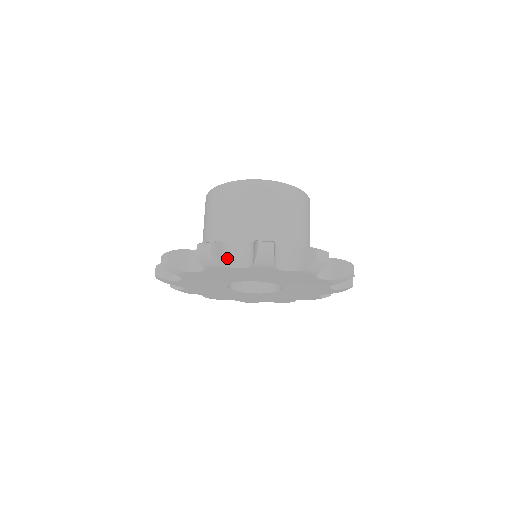
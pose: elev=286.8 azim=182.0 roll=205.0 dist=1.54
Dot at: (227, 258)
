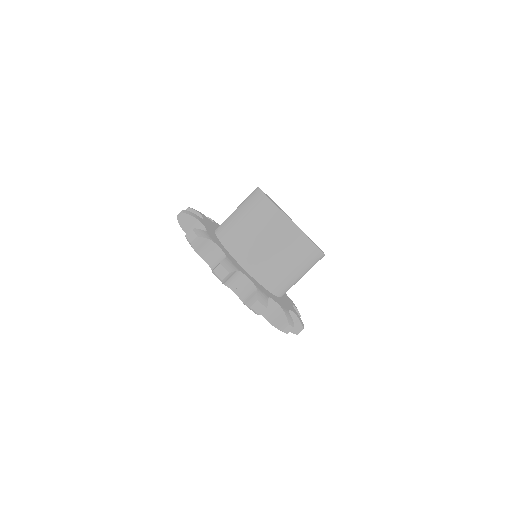
Dot at: occluded
